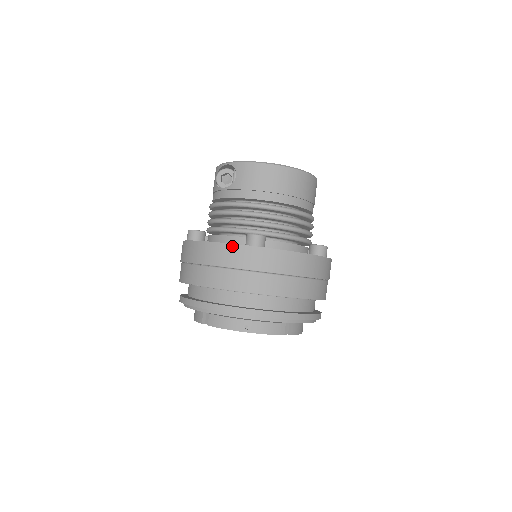
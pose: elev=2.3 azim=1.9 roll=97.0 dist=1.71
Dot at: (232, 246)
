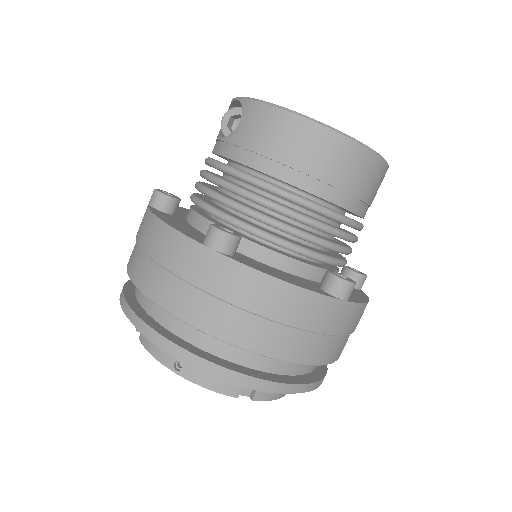
Dot at: (180, 236)
